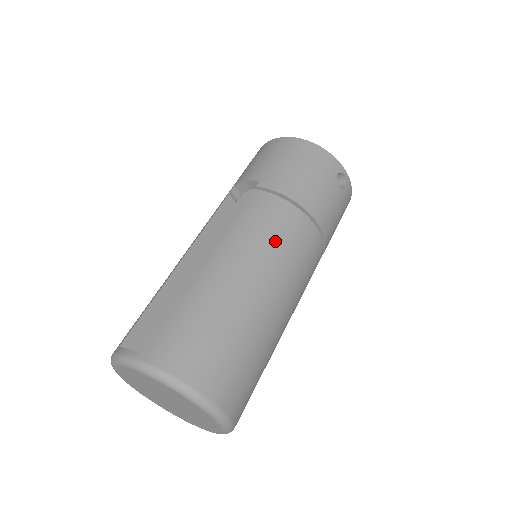
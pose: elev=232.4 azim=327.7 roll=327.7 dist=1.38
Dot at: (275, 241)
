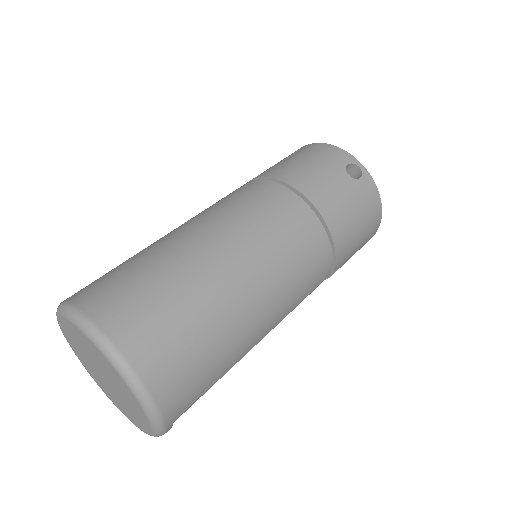
Dot at: (246, 210)
